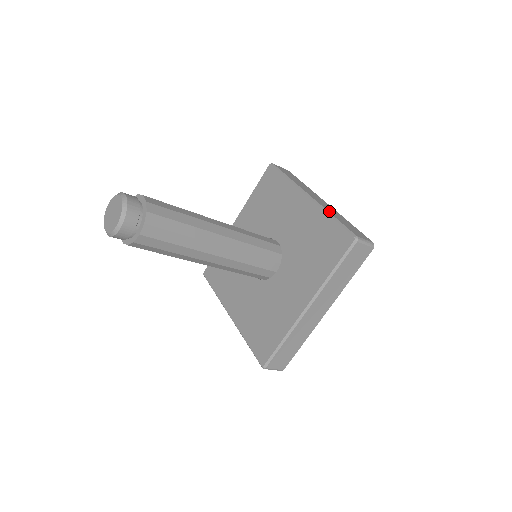
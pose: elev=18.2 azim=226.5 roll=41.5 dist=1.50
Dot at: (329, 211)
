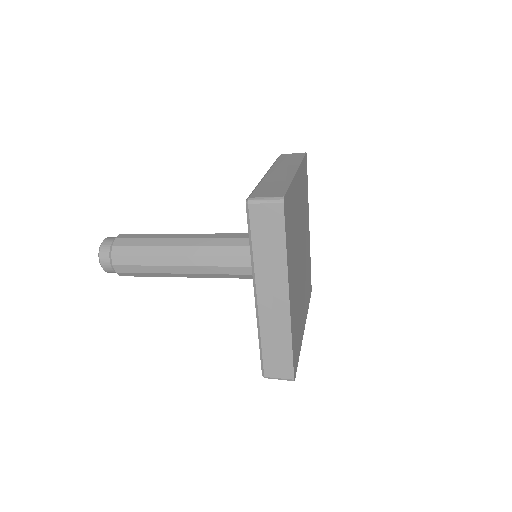
Dot at: (264, 181)
